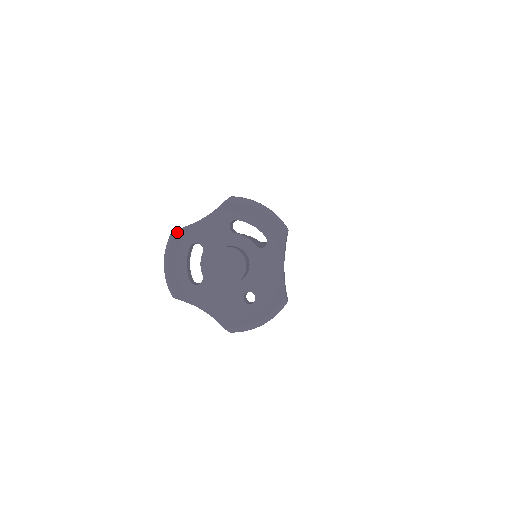
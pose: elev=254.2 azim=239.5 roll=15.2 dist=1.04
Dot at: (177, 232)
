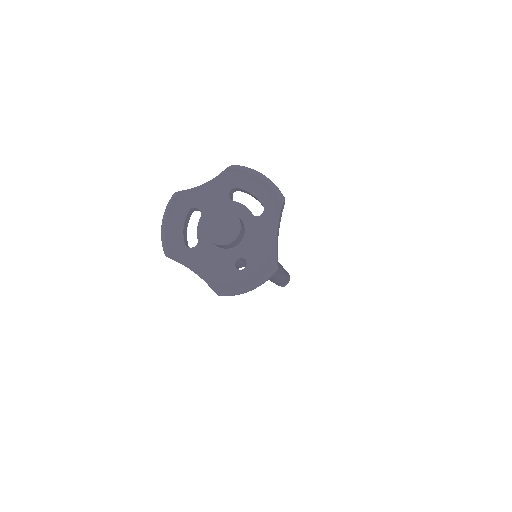
Dot at: (178, 194)
